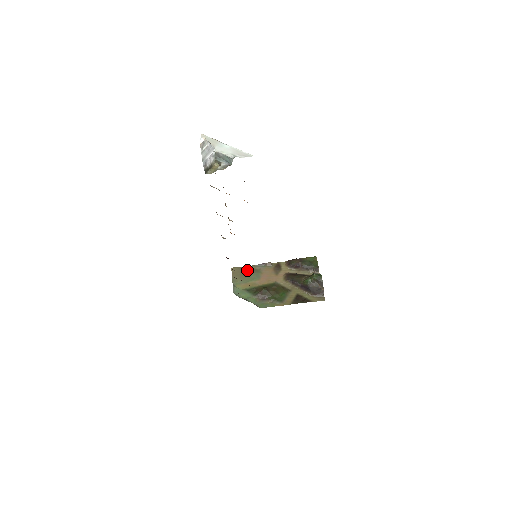
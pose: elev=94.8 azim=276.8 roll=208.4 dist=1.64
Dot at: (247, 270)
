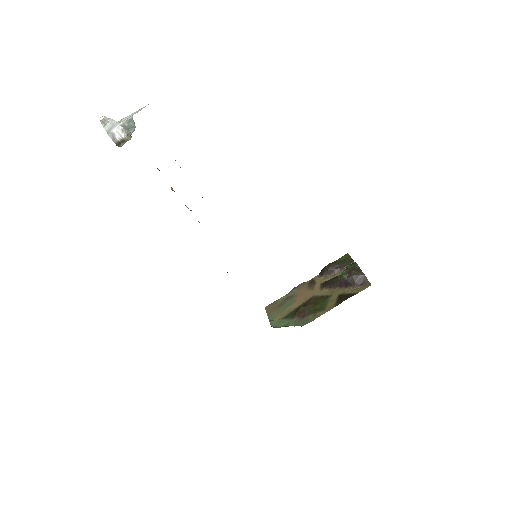
Dot at: (281, 301)
